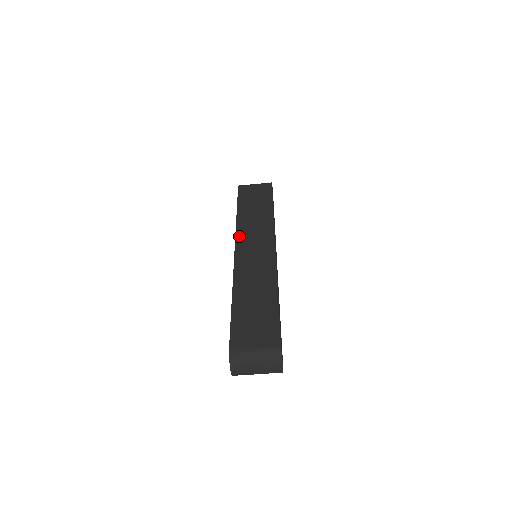
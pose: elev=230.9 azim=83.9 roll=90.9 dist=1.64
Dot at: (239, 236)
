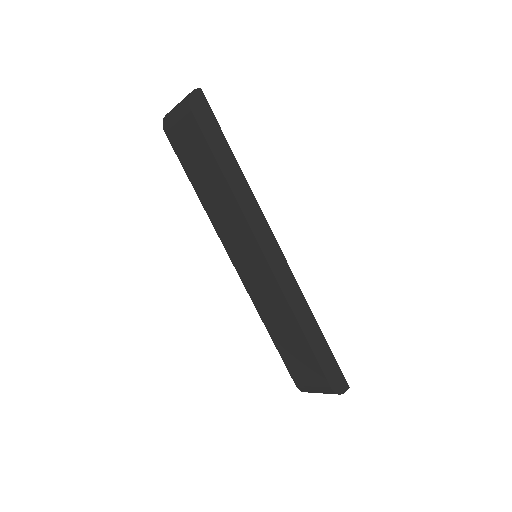
Dot at: (223, 241)
